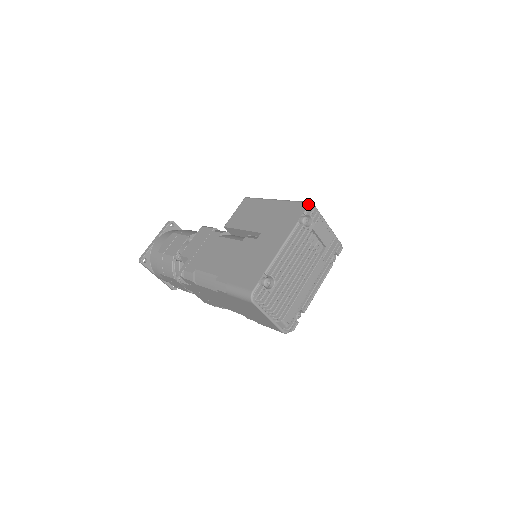
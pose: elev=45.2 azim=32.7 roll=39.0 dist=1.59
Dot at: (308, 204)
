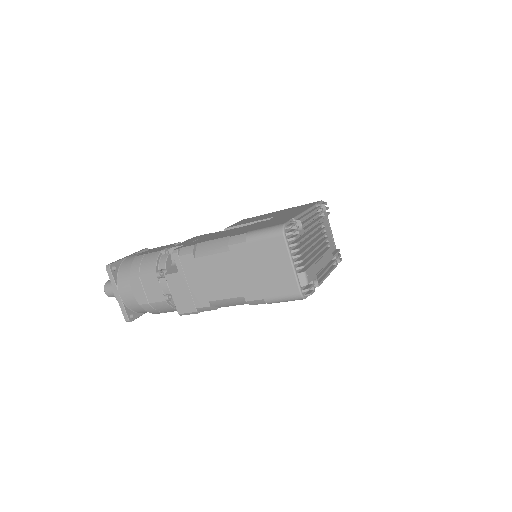
Dot at: occluded
